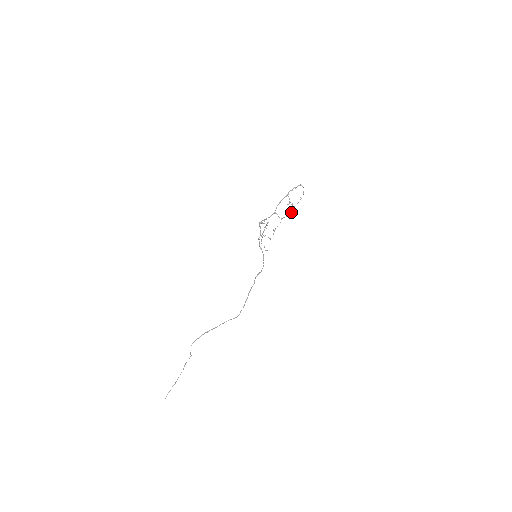
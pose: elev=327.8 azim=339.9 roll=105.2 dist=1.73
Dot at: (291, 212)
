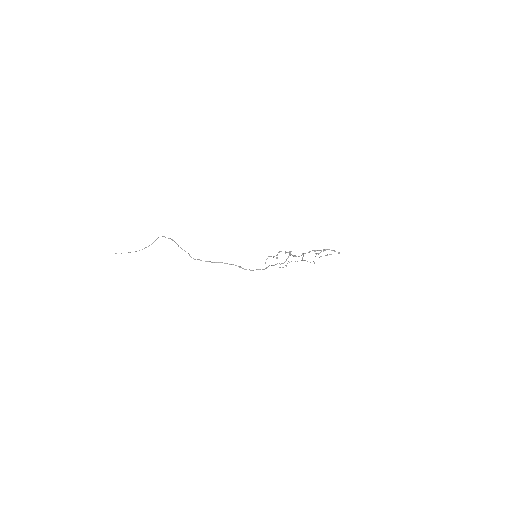
Dot at: occluded
